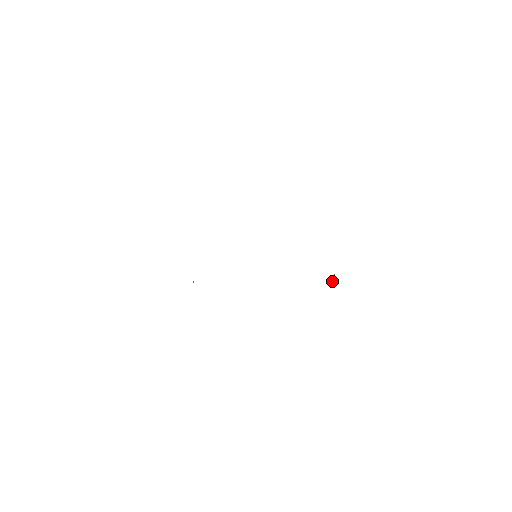
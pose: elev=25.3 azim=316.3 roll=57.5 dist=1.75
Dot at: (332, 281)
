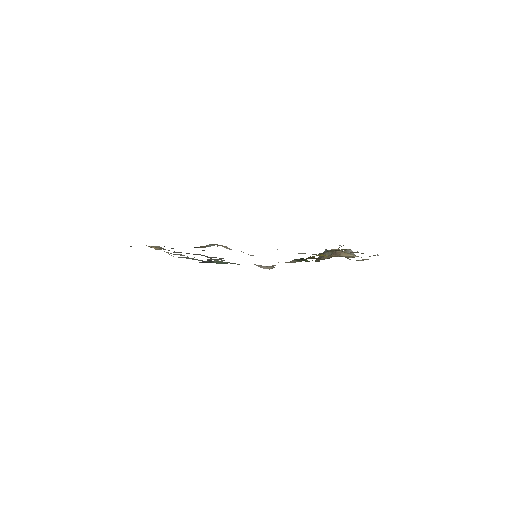
Dot at: occluded
